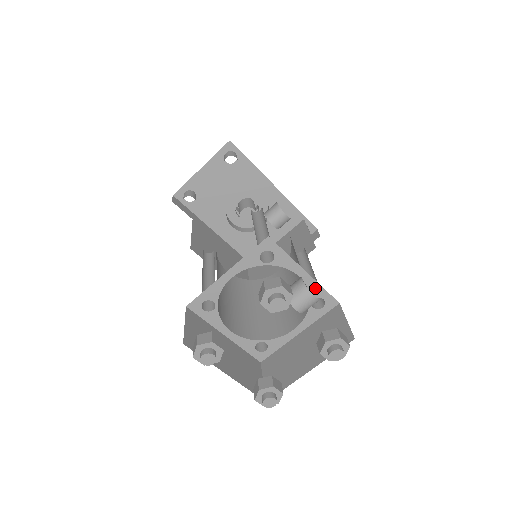
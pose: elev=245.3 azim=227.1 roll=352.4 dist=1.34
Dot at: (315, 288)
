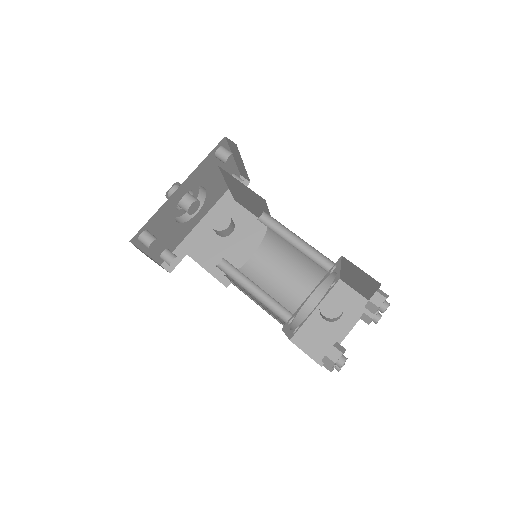
Dot at: (324, 278)
